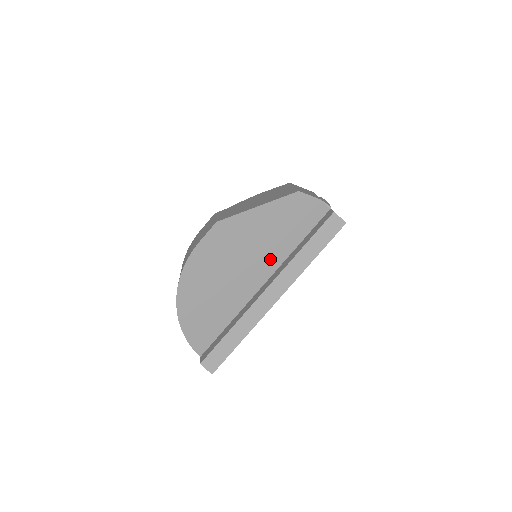
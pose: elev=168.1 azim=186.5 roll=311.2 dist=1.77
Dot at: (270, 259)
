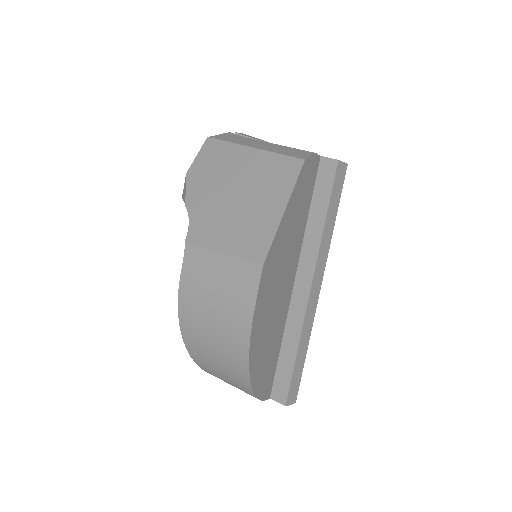
Dot at: (295, 254)
